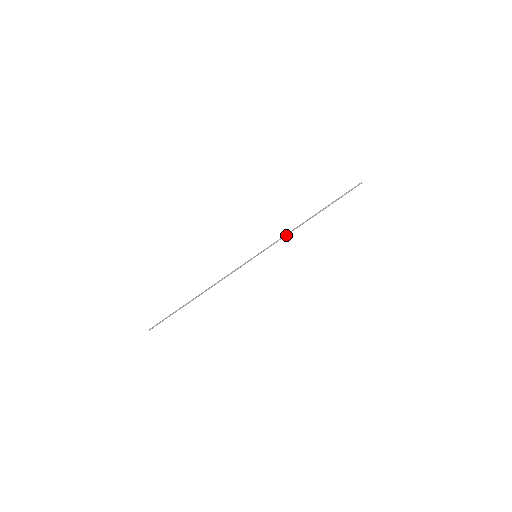
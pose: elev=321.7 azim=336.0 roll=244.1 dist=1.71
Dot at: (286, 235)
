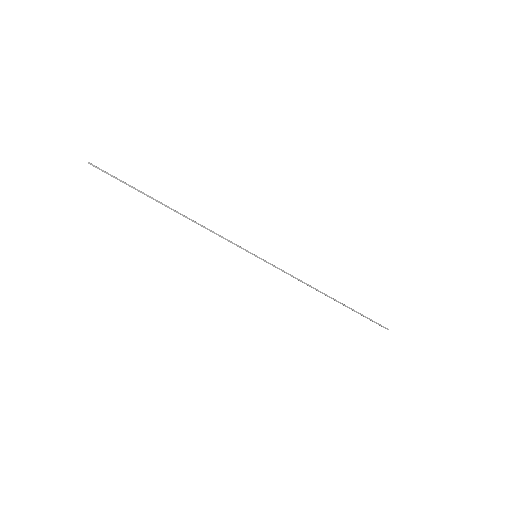
Dot at: (297, 278)
